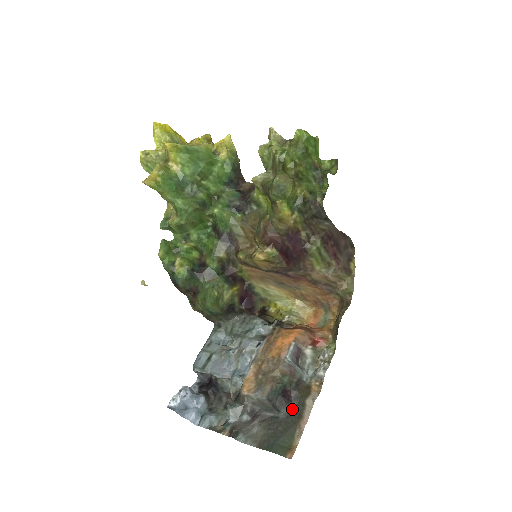
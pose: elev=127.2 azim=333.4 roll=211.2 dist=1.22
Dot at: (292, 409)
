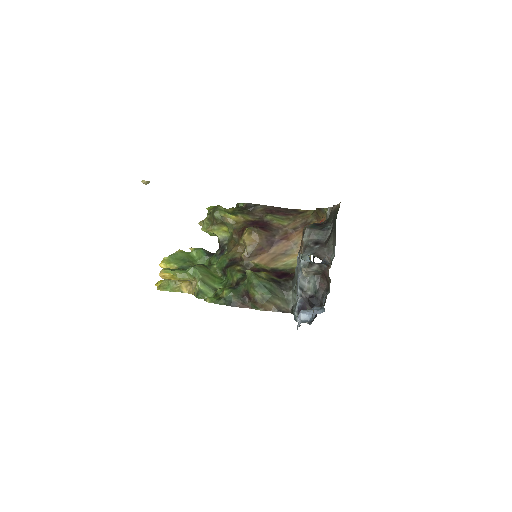
Dot at: (332, 221)
